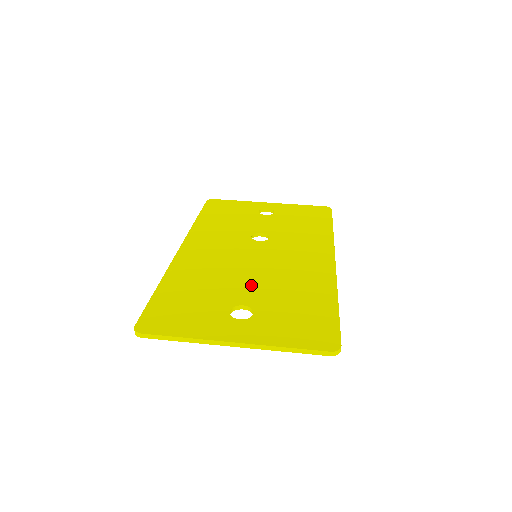
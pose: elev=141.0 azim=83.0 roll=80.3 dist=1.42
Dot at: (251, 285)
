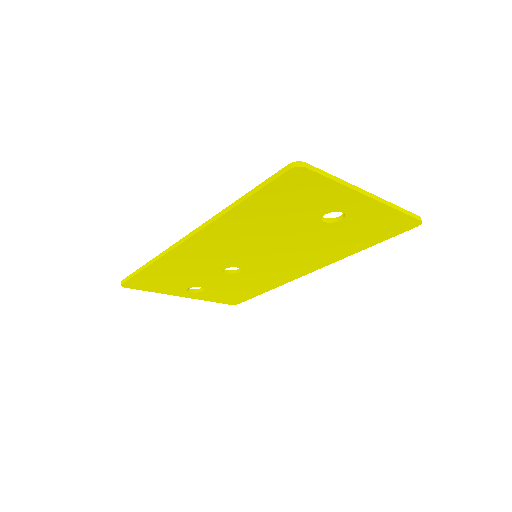
Dot at: occluded
